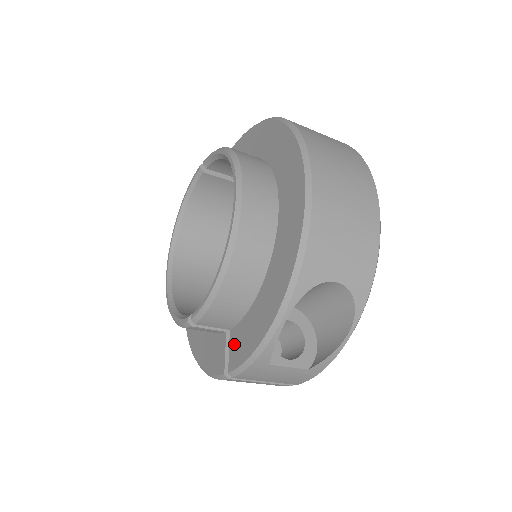
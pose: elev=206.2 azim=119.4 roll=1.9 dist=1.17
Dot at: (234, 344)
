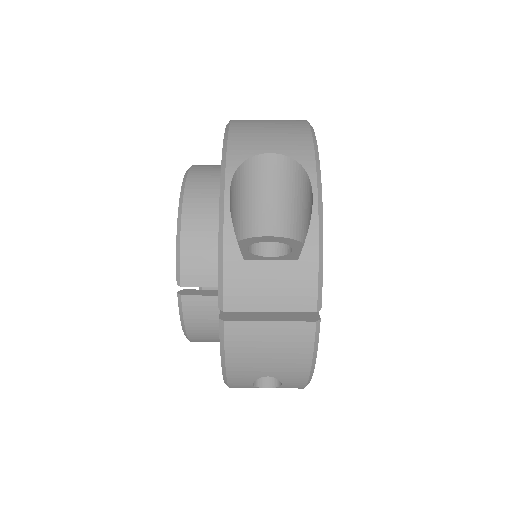
Dot at: occluded
